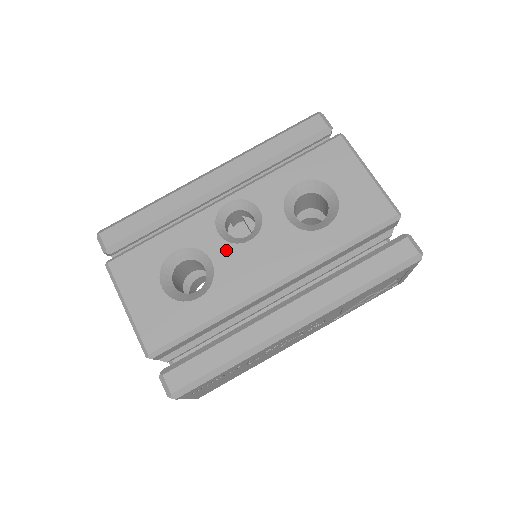
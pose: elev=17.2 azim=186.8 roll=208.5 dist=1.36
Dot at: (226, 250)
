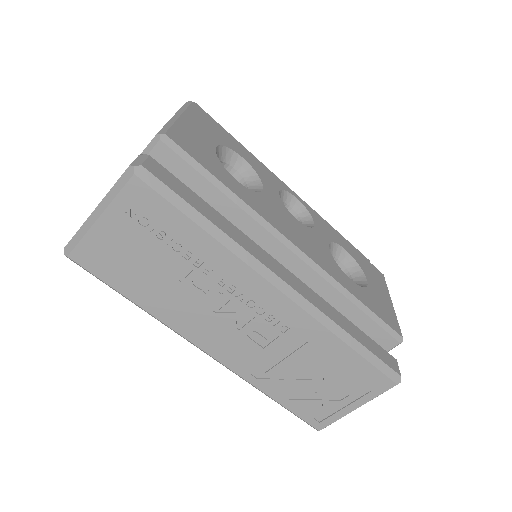
Dot at: (278, 200)
